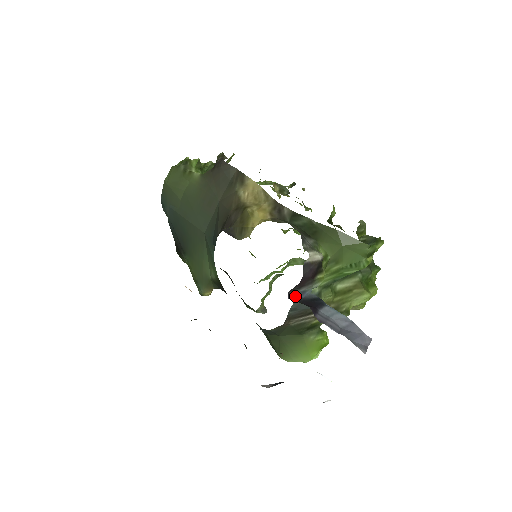
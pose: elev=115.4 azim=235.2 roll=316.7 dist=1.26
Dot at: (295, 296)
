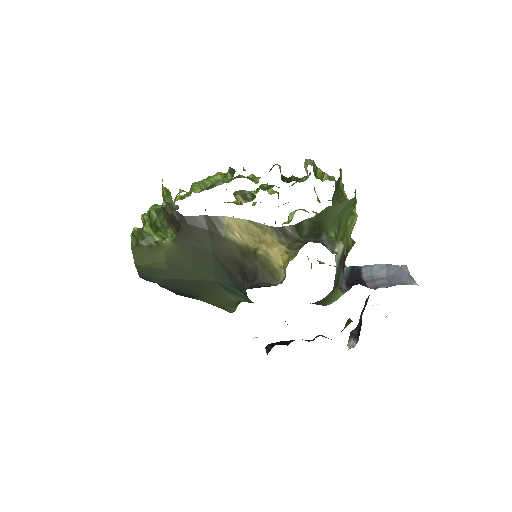
Dot at: (342, 284)
